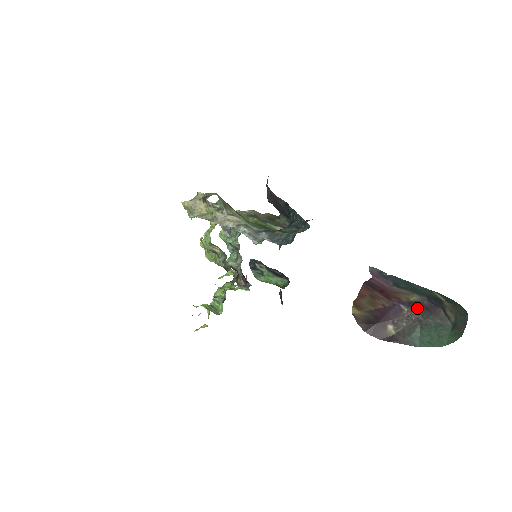
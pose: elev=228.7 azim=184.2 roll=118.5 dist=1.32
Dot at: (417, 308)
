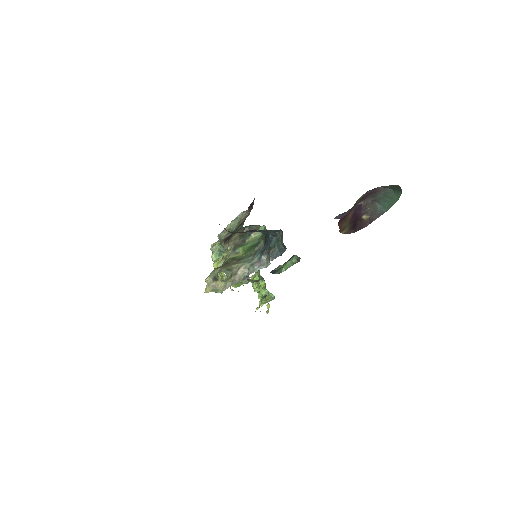
Dot at: (367, 197)
